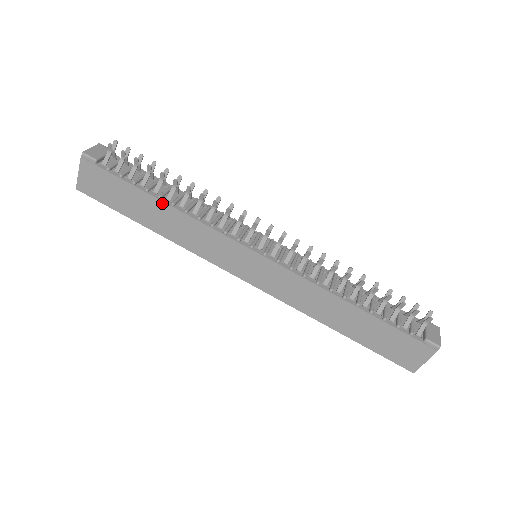
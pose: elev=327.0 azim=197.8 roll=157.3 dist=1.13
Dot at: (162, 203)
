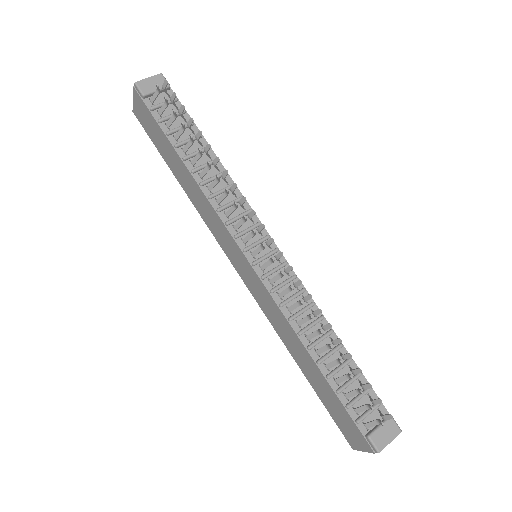
Dot at: (184, 165)
